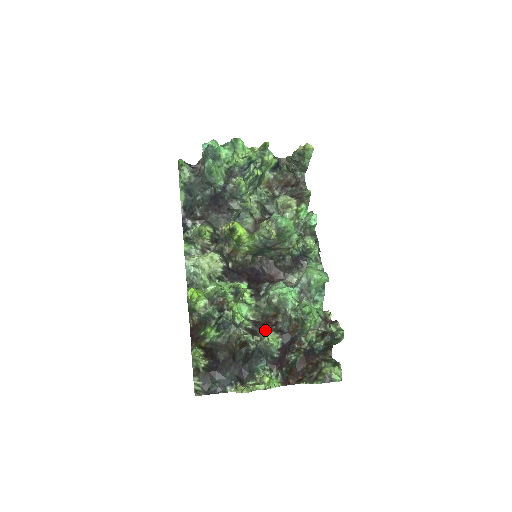
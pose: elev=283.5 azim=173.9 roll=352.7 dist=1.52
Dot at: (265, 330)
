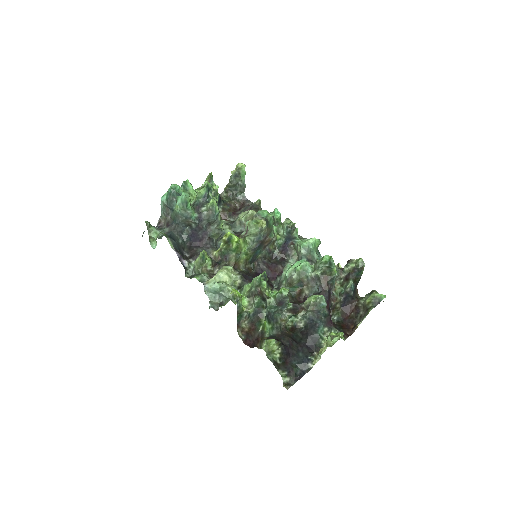
Dot at: (303, 302)
